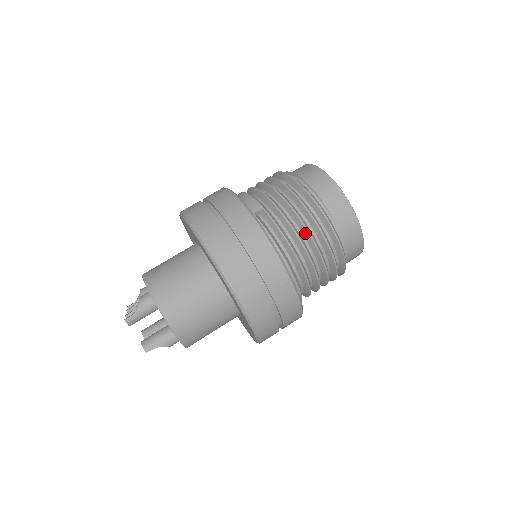
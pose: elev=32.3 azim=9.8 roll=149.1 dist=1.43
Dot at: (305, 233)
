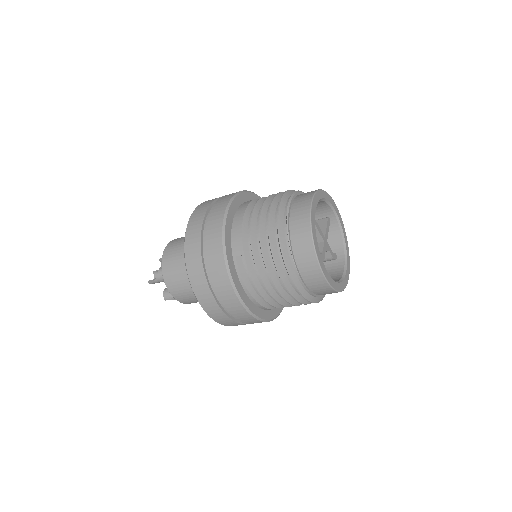
Dot at: (274, 286)
